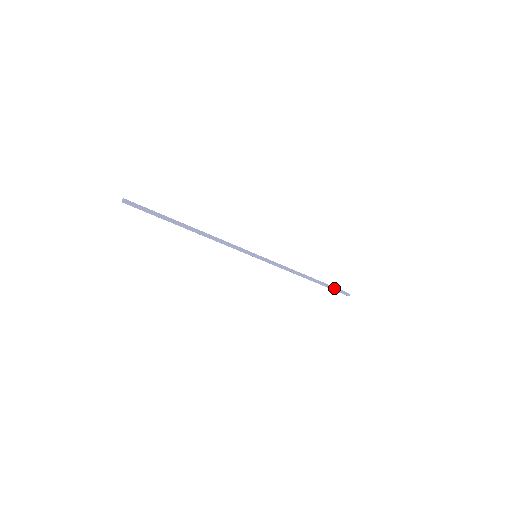
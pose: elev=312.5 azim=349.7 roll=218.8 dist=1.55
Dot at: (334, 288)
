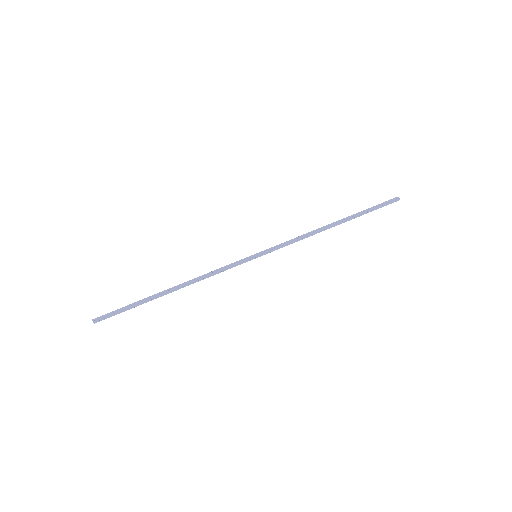
Dot at: (373, 208)
